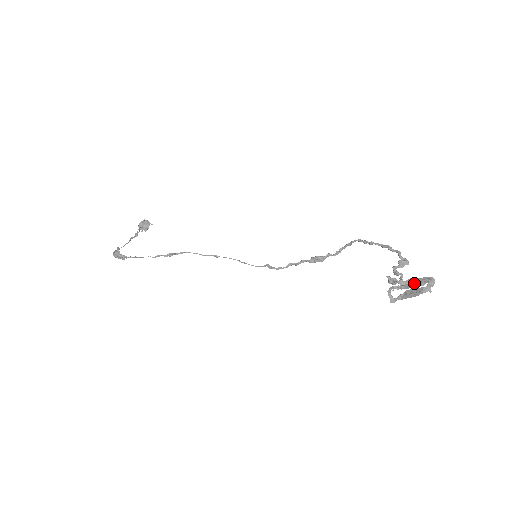
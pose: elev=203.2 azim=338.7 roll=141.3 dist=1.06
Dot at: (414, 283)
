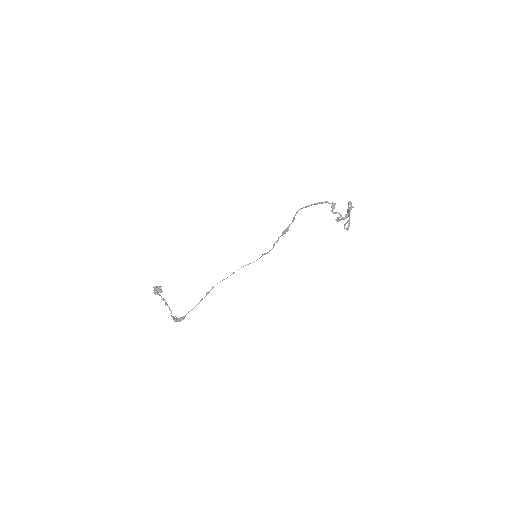
Dot at: (349, 214)
